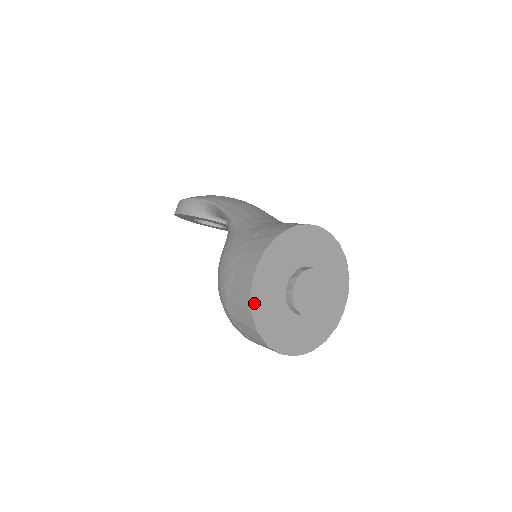
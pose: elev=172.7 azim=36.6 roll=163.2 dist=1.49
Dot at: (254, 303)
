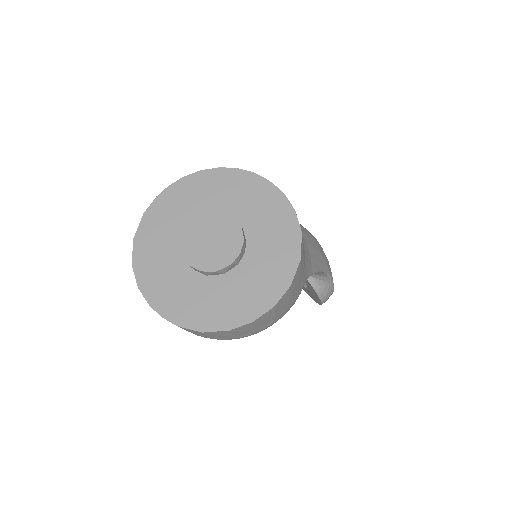
Dot at: (152, 209)
